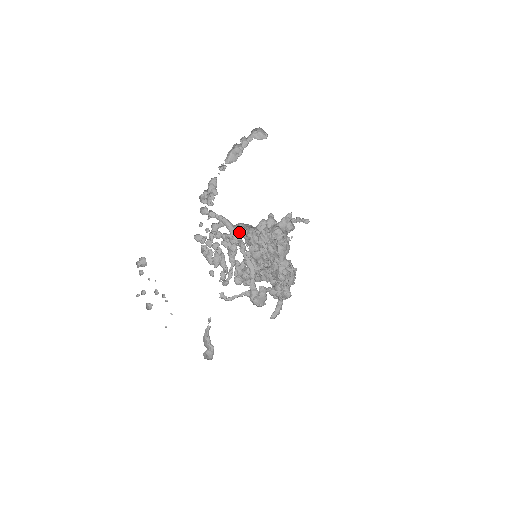
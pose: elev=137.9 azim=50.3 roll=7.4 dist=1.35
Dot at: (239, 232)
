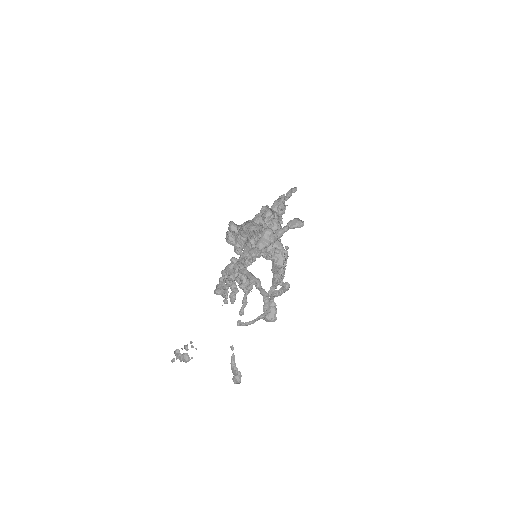
Dot at: (242, 245)
